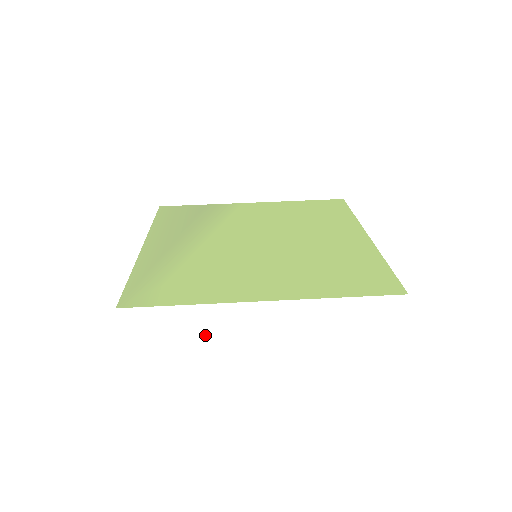
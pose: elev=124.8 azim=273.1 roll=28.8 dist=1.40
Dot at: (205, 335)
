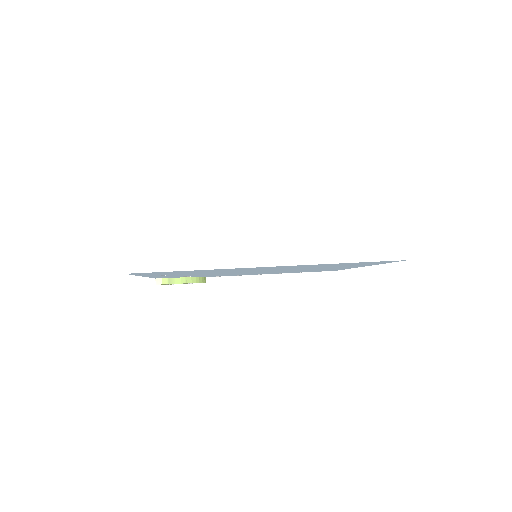
Dot at: (210, 263)
